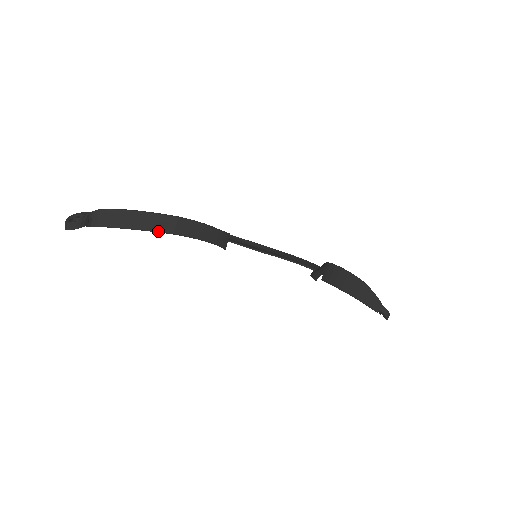
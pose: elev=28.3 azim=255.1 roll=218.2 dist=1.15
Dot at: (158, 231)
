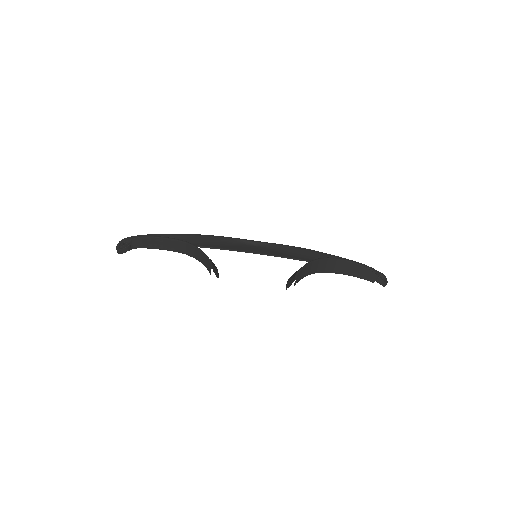
Dot at: (176, 251)
